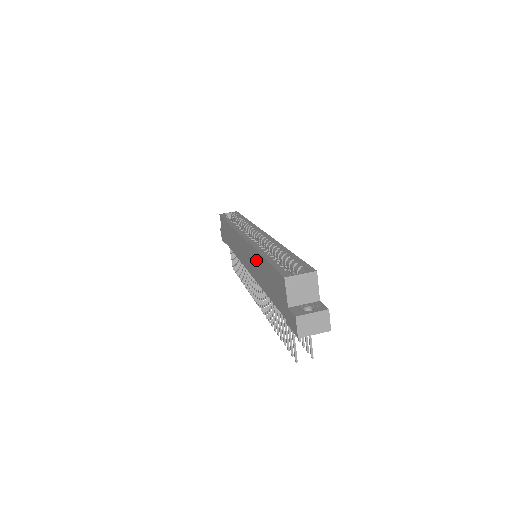
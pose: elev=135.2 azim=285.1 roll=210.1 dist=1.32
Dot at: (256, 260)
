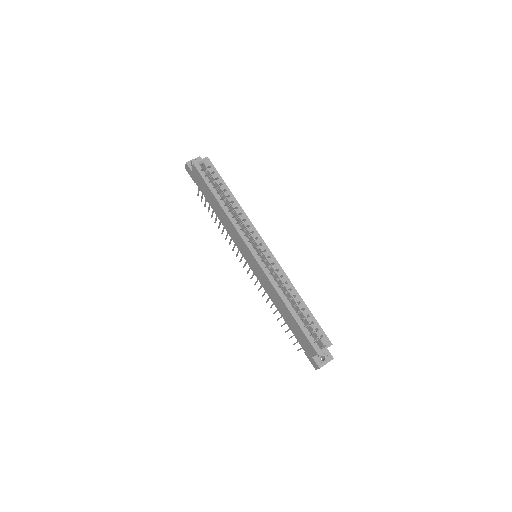
Dot at: (275, 295)
